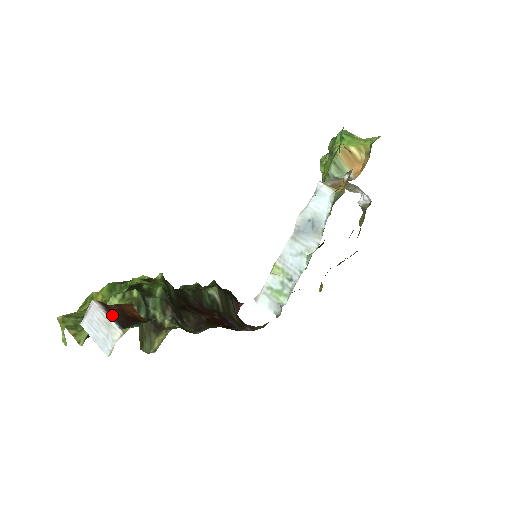
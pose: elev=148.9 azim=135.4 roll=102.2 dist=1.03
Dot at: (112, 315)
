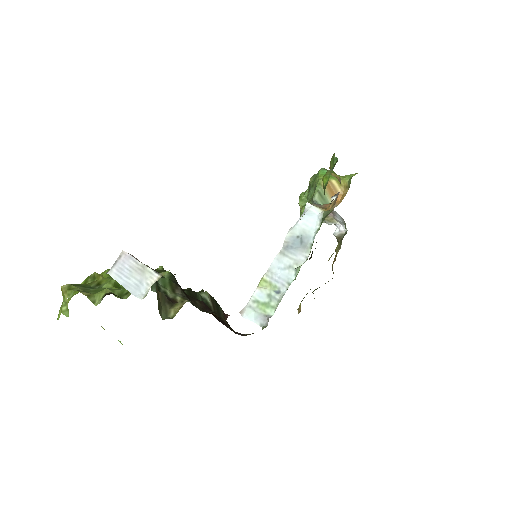
Dot at: occluded
